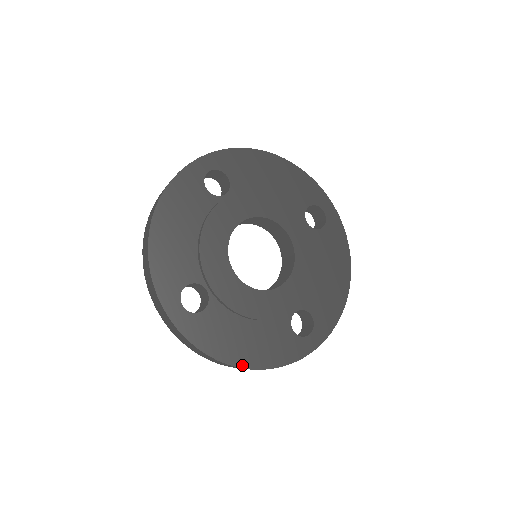
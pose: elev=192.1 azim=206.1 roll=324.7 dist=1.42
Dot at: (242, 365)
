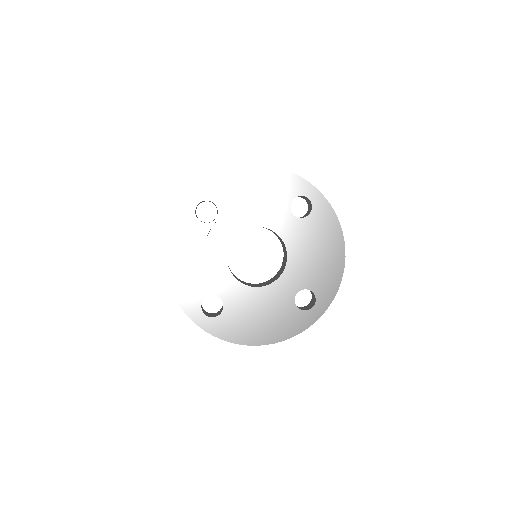
Dot at: (260, 343)
